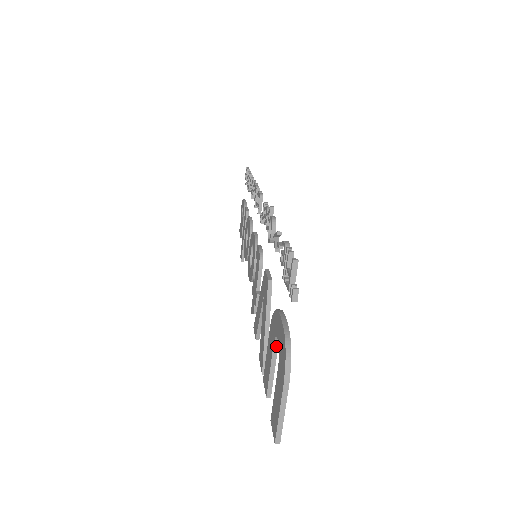
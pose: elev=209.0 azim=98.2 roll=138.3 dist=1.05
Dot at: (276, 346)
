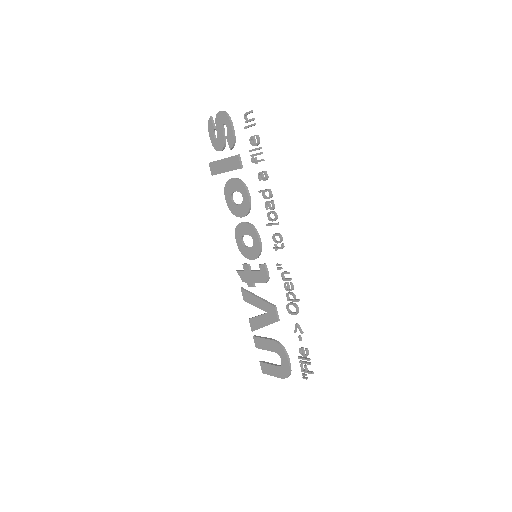
Dot at: (275, 352)
